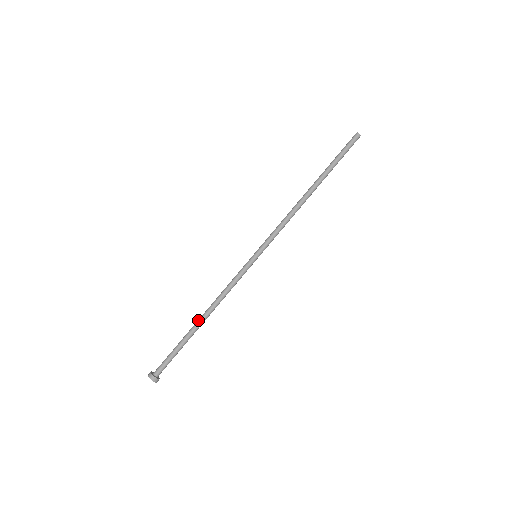
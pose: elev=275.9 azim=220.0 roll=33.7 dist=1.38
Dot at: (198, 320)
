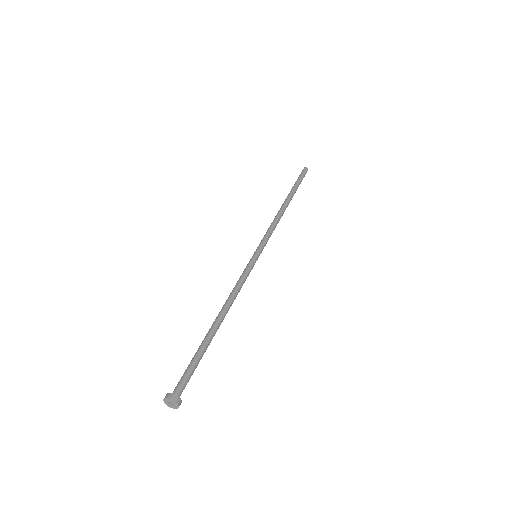
Dot at: (213, 324)
